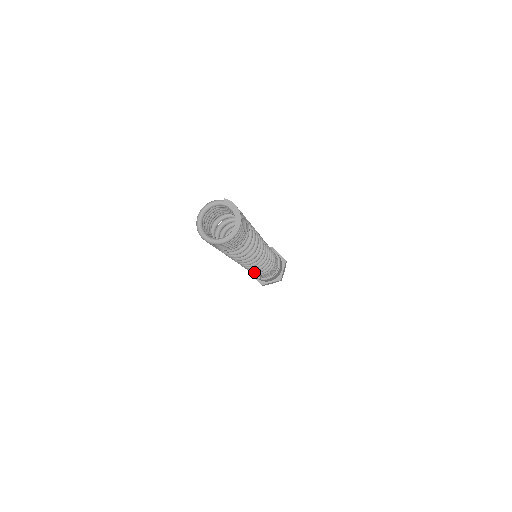
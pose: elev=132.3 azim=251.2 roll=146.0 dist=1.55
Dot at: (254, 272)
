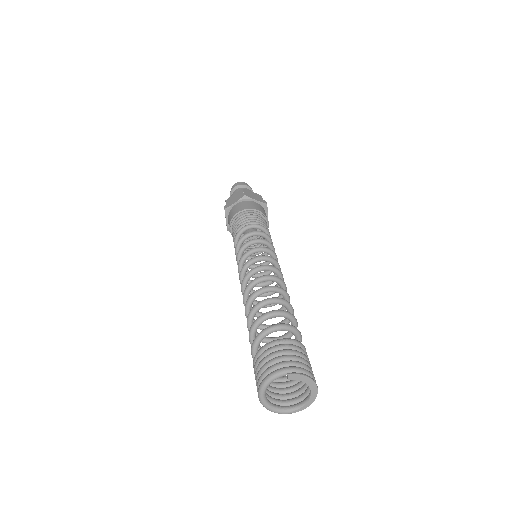
Dot at: occluded
